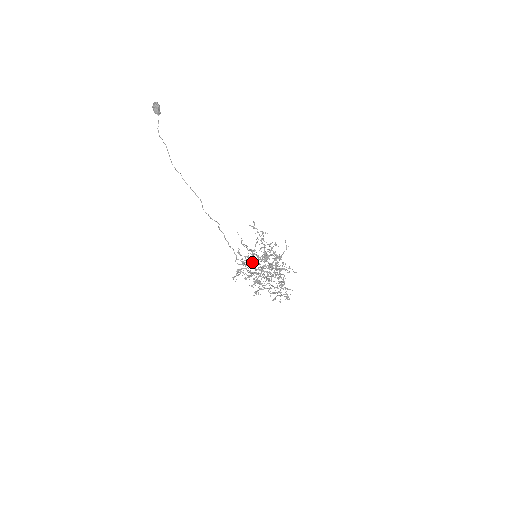
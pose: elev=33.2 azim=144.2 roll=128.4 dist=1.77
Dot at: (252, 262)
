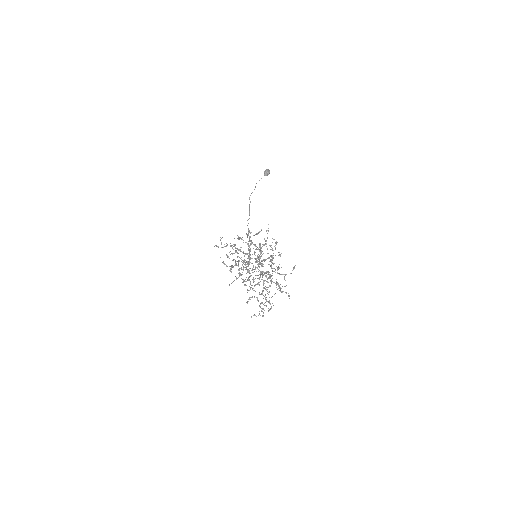
Dot at: (246, 253)
